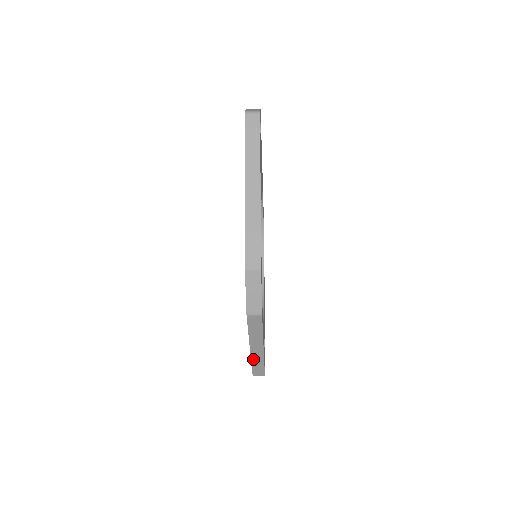
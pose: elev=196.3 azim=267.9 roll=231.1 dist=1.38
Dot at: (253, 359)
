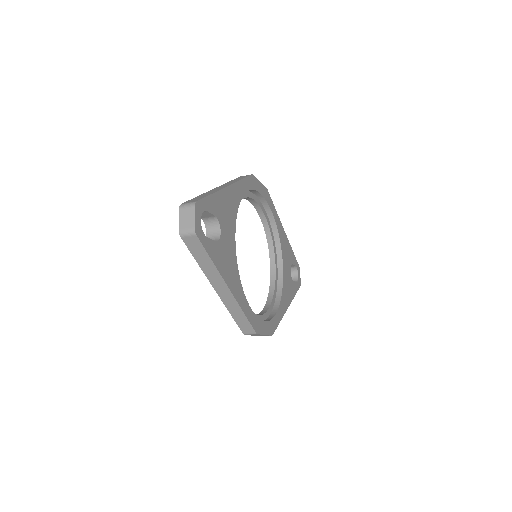
Dot at: occluded
